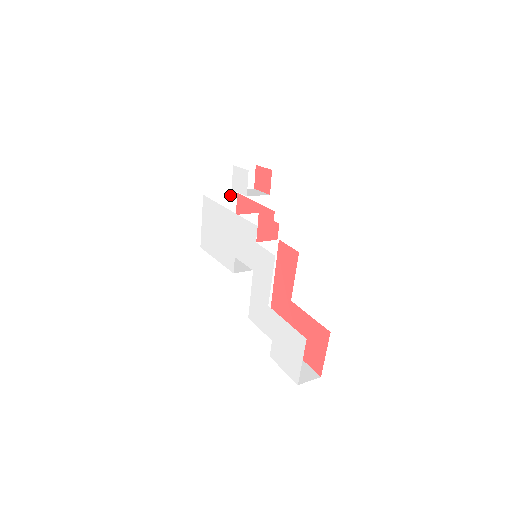
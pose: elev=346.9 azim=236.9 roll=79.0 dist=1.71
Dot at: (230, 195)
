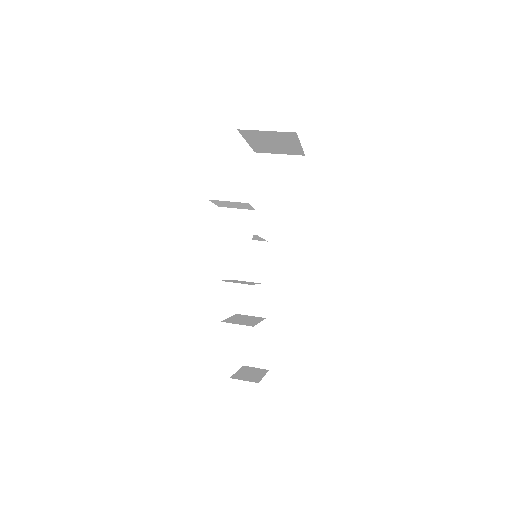
Dot at: (284, 132)
